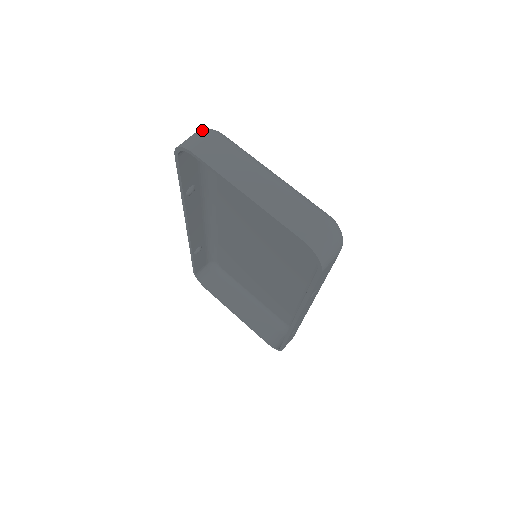
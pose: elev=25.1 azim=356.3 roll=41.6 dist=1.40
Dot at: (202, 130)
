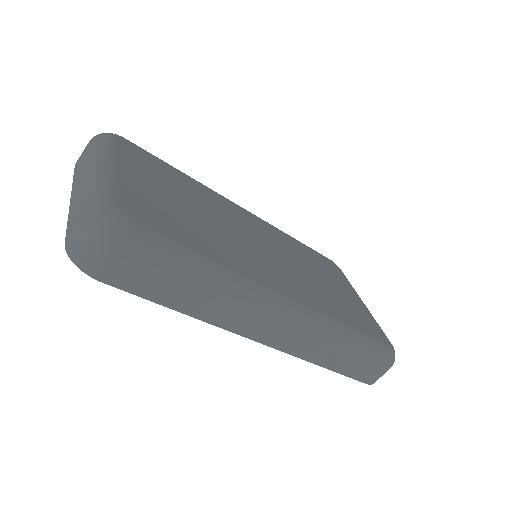
Dot at: occluded
